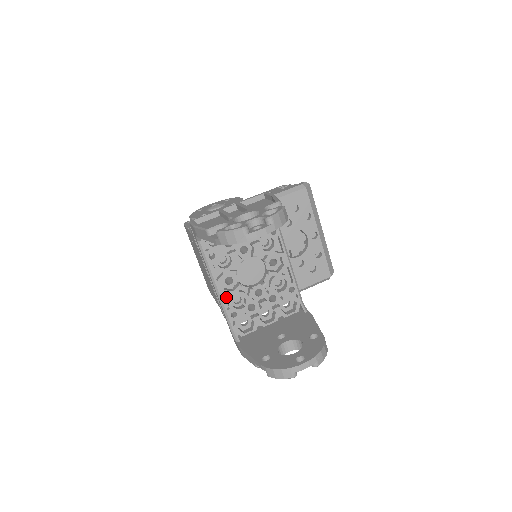
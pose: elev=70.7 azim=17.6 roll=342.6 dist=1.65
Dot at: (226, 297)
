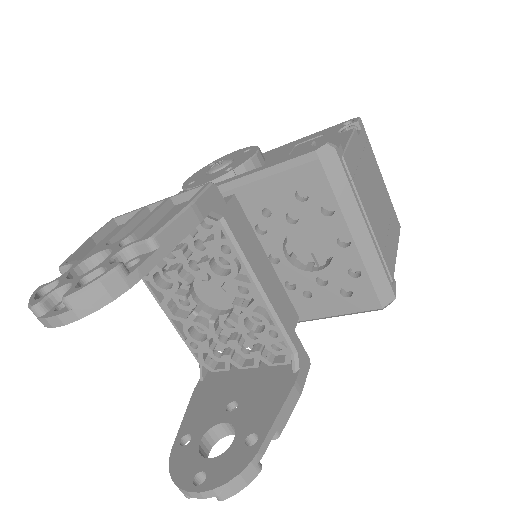
Dot at: occluded
